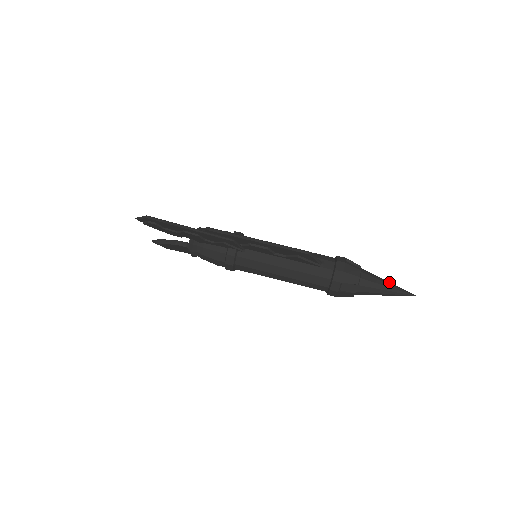
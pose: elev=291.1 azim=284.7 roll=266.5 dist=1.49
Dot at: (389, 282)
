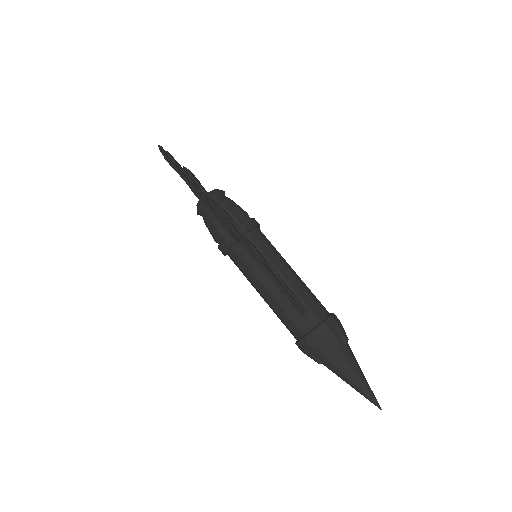
Dot at: (364, 377)
